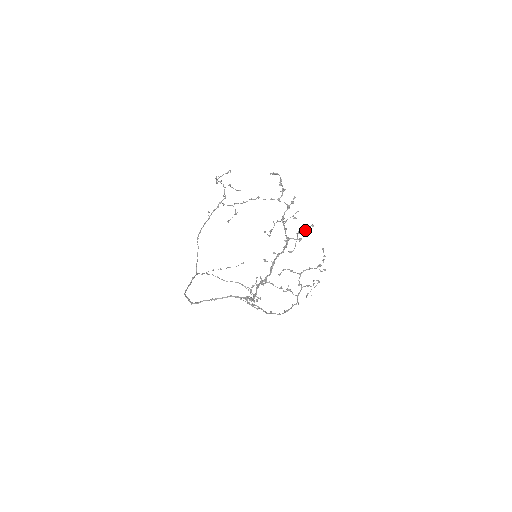
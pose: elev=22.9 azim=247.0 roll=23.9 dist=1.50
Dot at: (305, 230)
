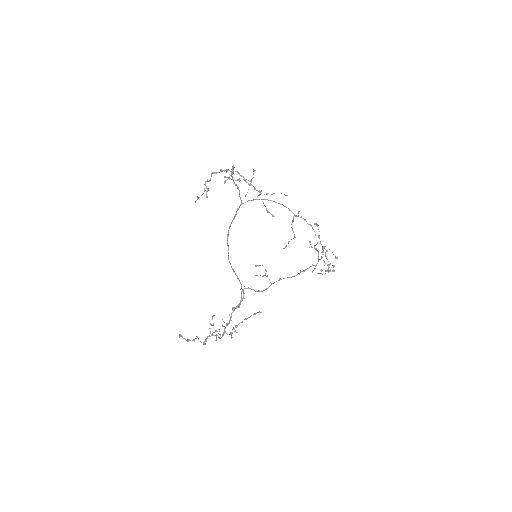
Dot at: (237, 332)
